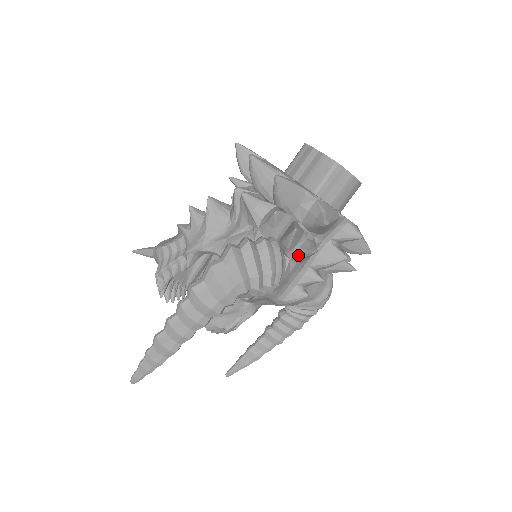
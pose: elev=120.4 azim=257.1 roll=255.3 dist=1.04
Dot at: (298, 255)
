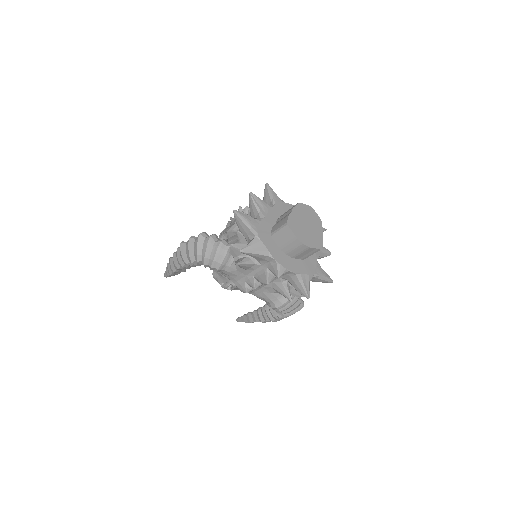
Dot at: (236, 262)
